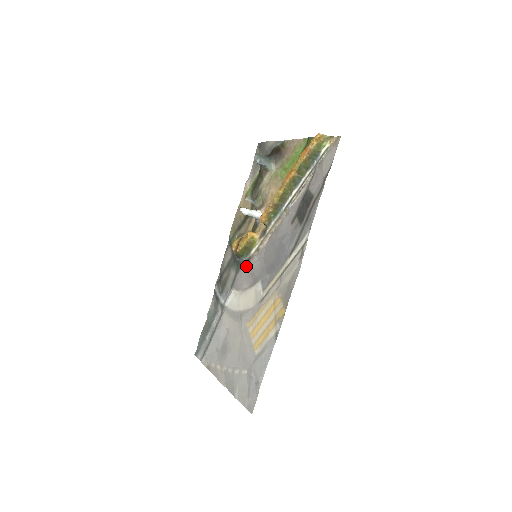
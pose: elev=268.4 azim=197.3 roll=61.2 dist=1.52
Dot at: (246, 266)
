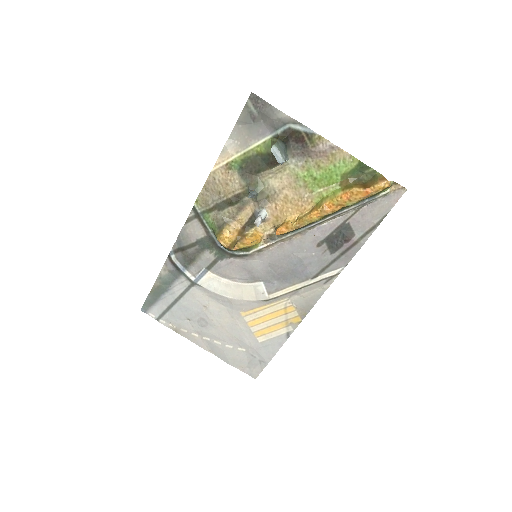
Dot at: (237, 259)
